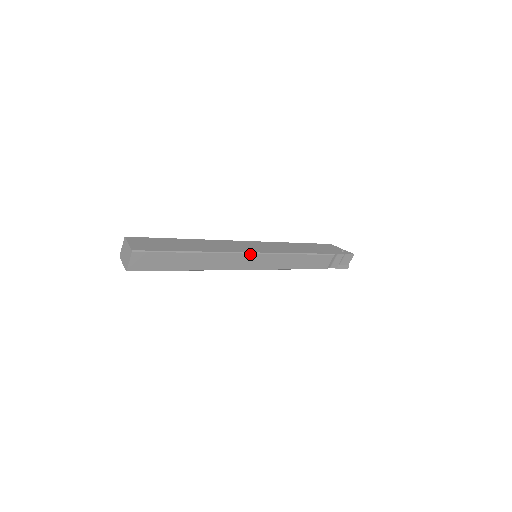
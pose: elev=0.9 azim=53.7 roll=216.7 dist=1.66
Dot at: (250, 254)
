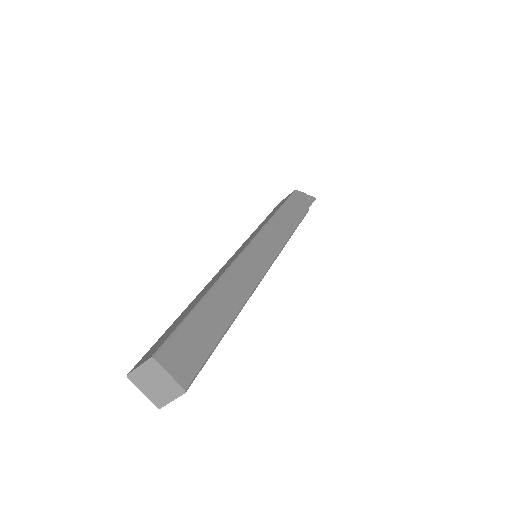
Dot at: (267, 271)
